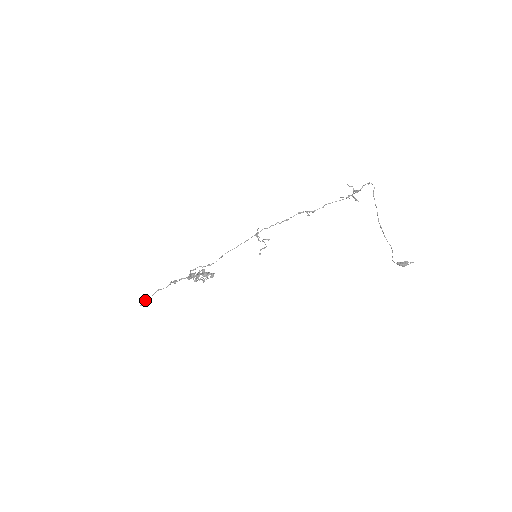
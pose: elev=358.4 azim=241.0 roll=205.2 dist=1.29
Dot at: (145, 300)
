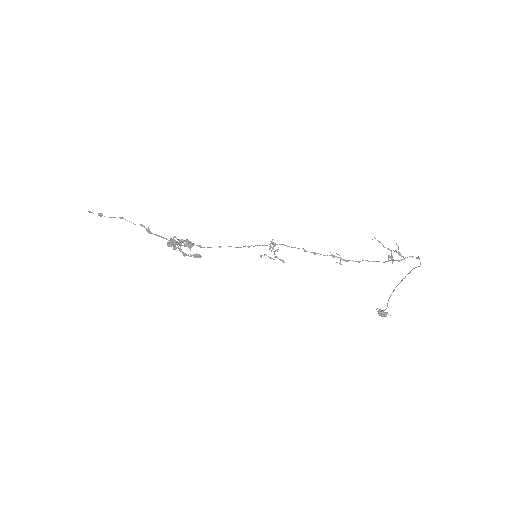
Dot at: (99, 214)
